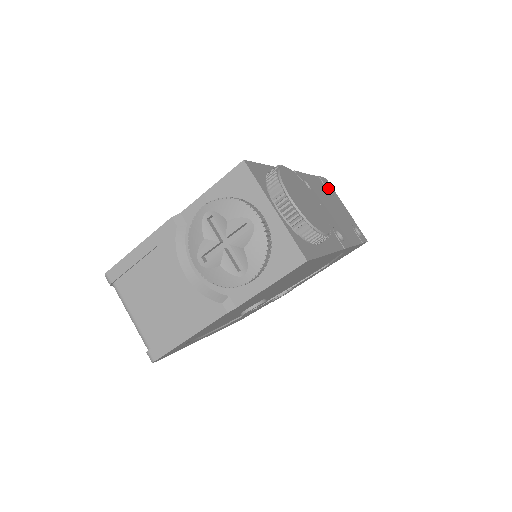
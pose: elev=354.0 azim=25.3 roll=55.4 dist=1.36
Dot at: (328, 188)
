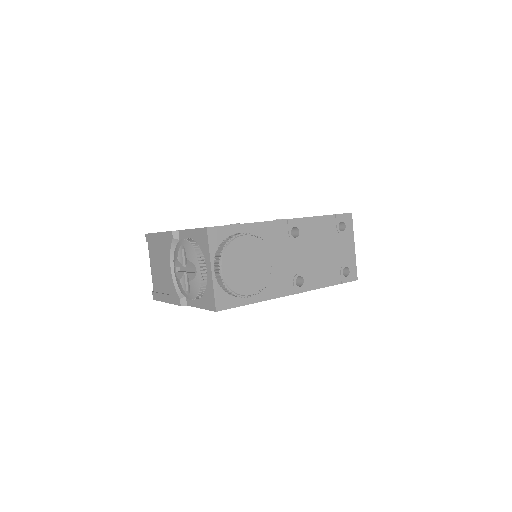
Dot at: (344, 224)
